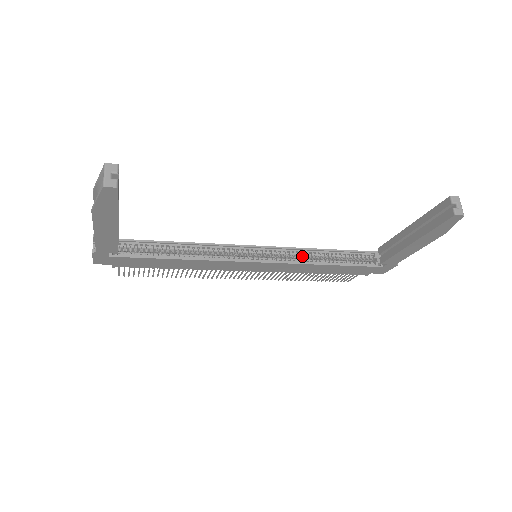
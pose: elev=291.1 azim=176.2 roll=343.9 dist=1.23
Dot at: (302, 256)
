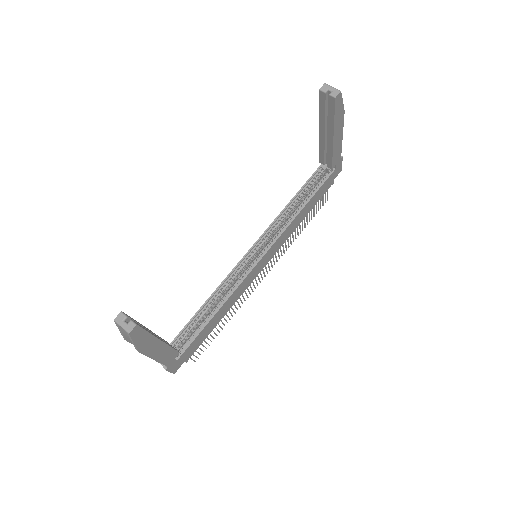
Dot at: (282, 222)
